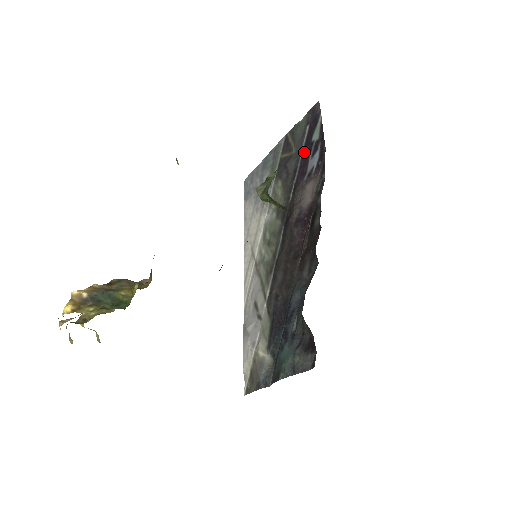
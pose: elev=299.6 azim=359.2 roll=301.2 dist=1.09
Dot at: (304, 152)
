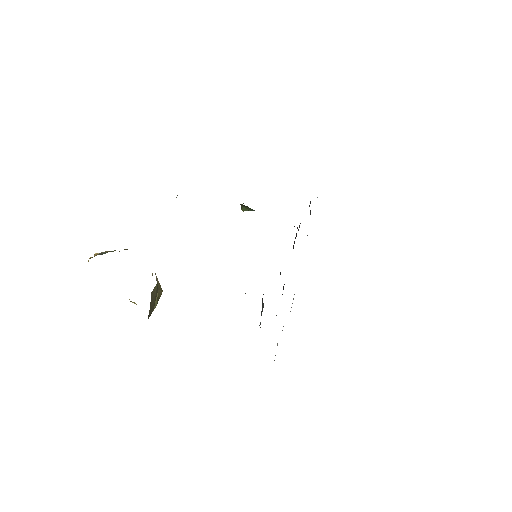
Dot at: occluded
